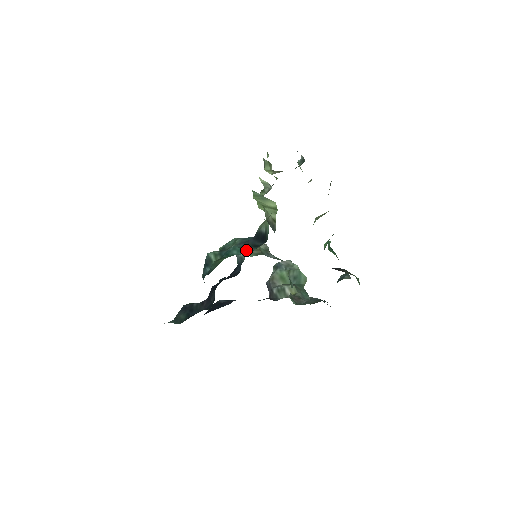
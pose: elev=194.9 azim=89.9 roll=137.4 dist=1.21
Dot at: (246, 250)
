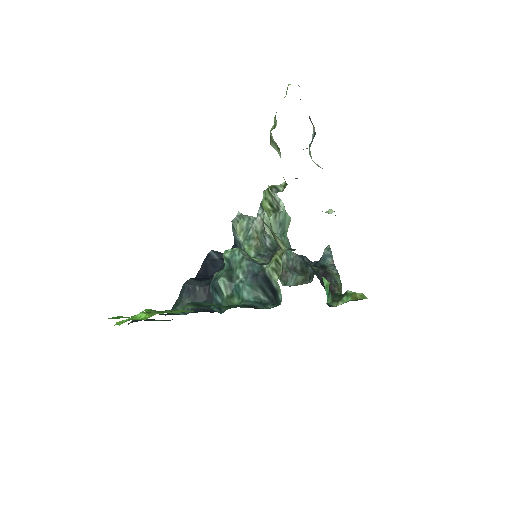
Dot at: (256, 294)
